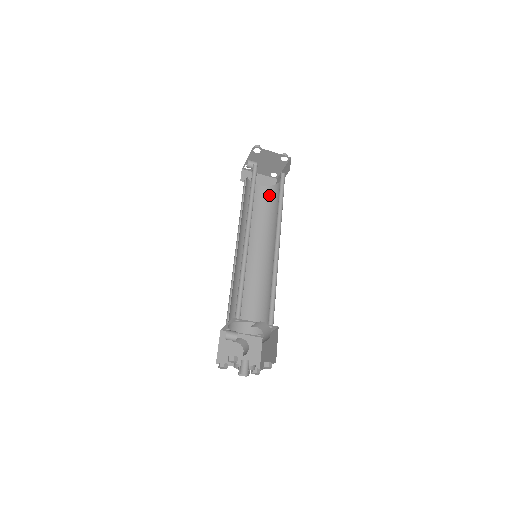
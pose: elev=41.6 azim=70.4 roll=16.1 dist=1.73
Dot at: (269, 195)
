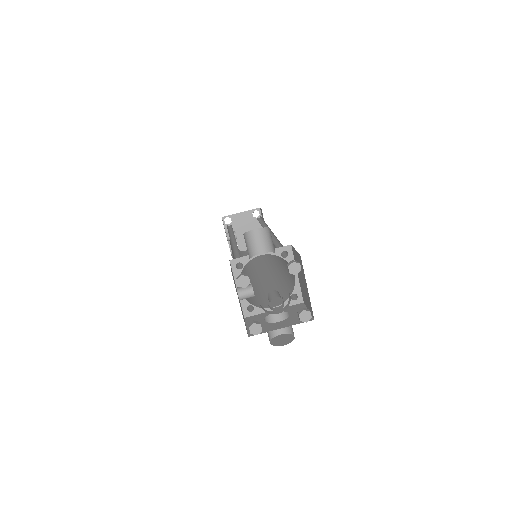
Dot at: occluded
